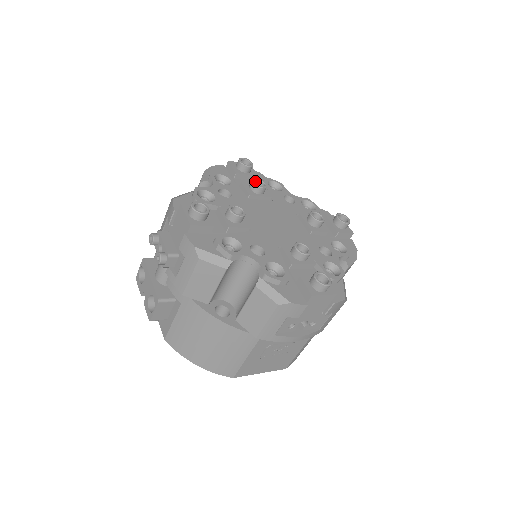
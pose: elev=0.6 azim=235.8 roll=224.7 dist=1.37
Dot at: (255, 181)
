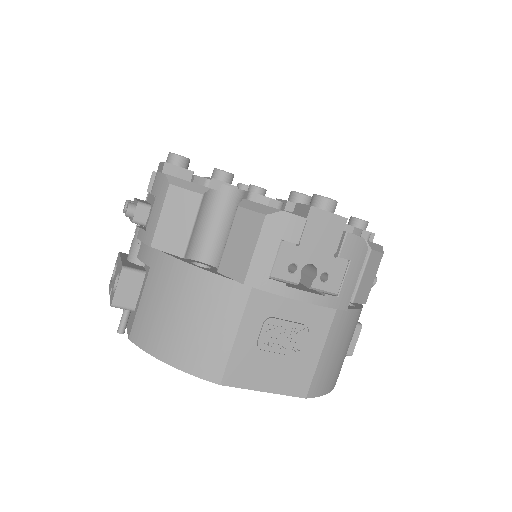
Dot at: occluded
